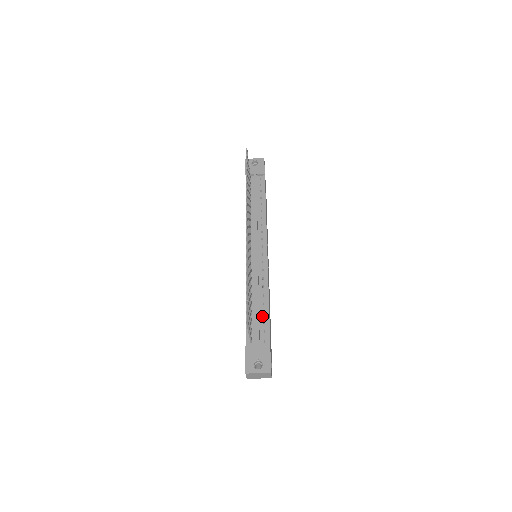
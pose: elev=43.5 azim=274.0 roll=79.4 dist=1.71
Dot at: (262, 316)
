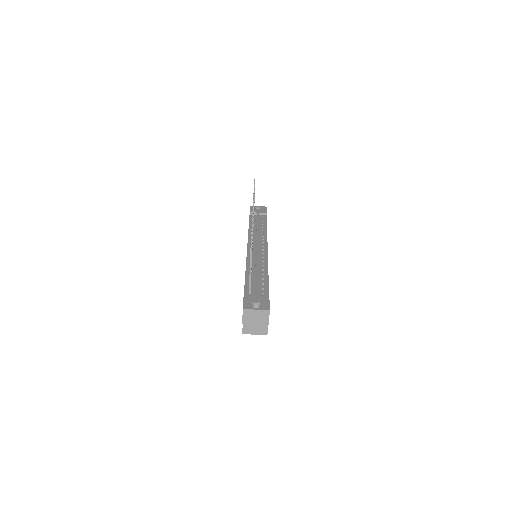
Dot at: (261, 280)
